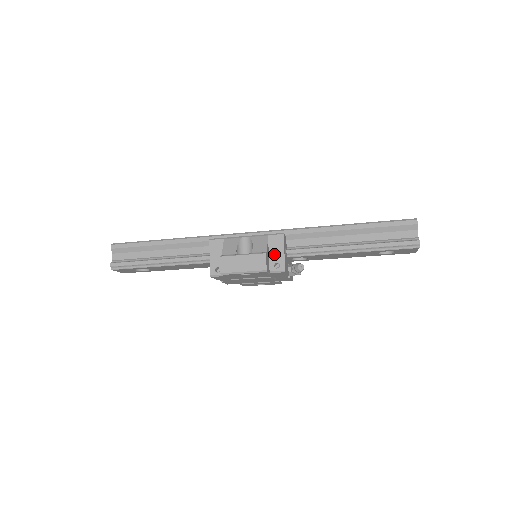
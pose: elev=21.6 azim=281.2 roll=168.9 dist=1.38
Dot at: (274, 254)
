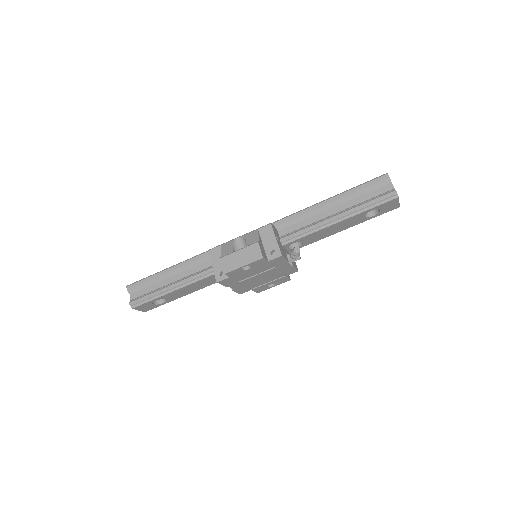
Dot at: (267, 243)
